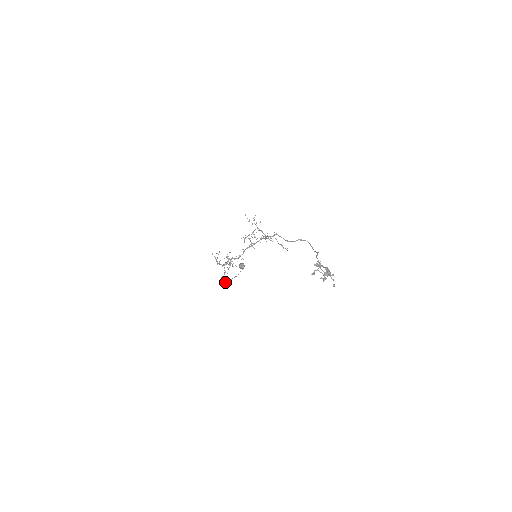
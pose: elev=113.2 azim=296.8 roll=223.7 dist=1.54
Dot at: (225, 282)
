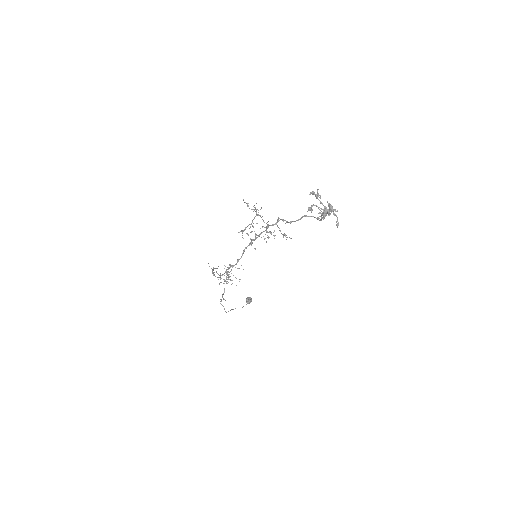
Dot at: (224, 309)
